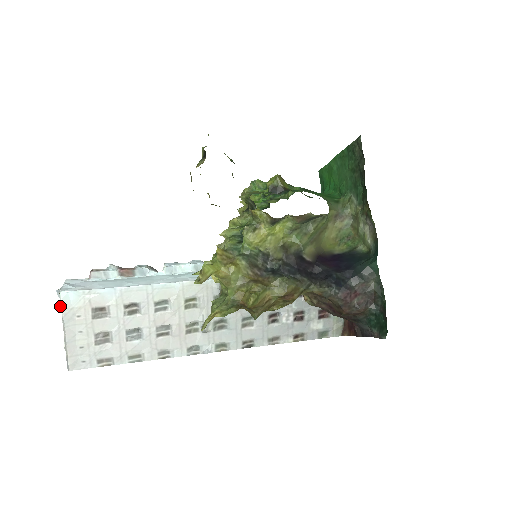
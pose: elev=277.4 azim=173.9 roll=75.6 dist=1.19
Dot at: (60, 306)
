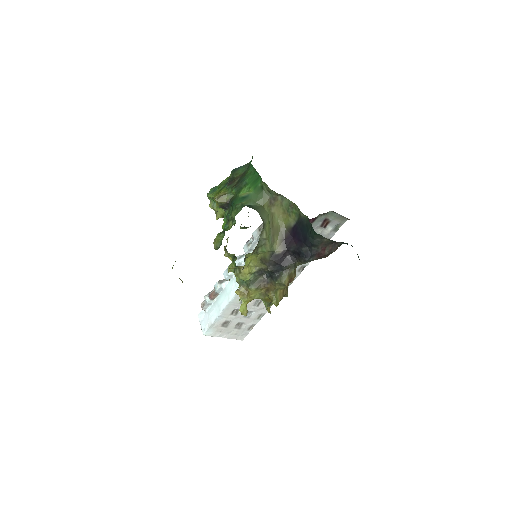
Dot at: occluded
